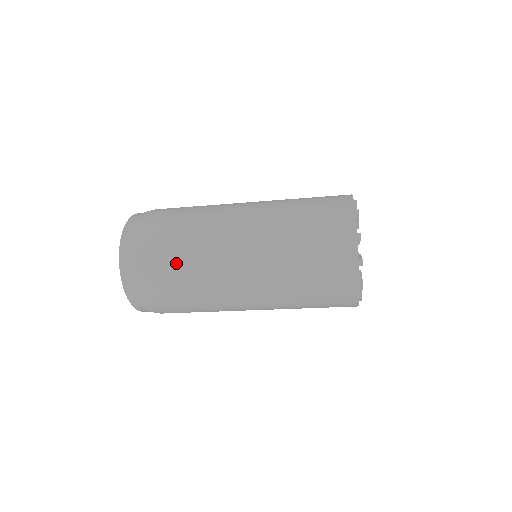
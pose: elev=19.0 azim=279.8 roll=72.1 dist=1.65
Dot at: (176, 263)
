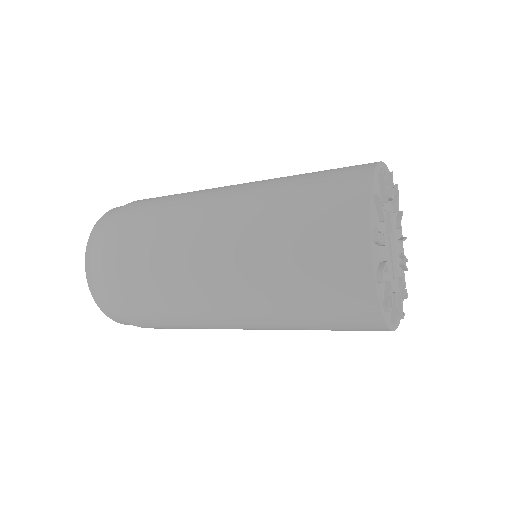
Dot at: (153, 310)
